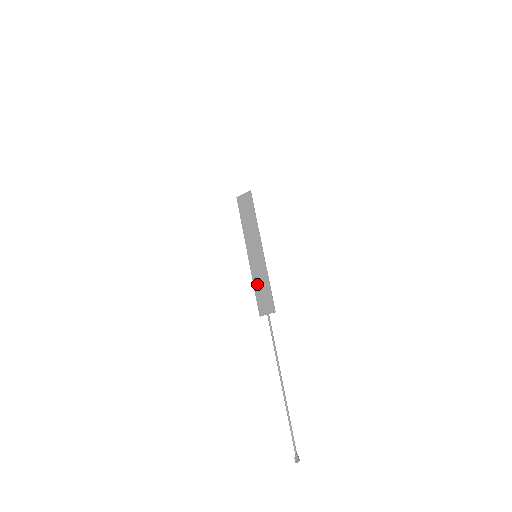
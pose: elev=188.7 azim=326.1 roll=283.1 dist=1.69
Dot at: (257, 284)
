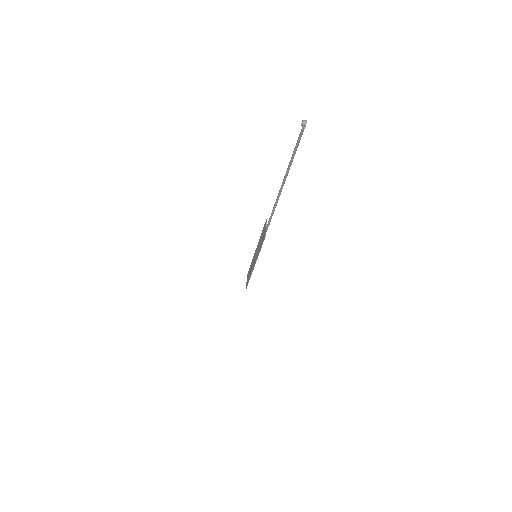
Dot at: occluded
